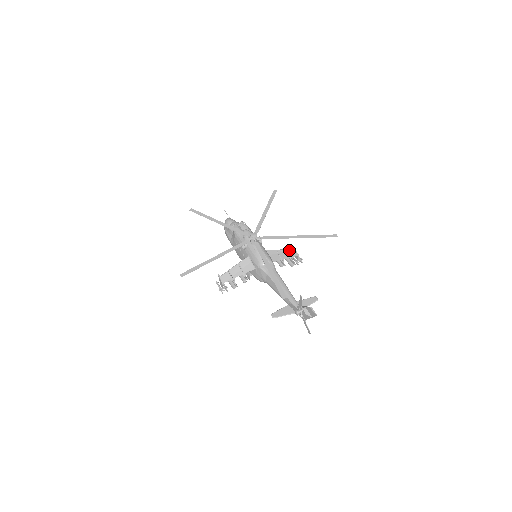
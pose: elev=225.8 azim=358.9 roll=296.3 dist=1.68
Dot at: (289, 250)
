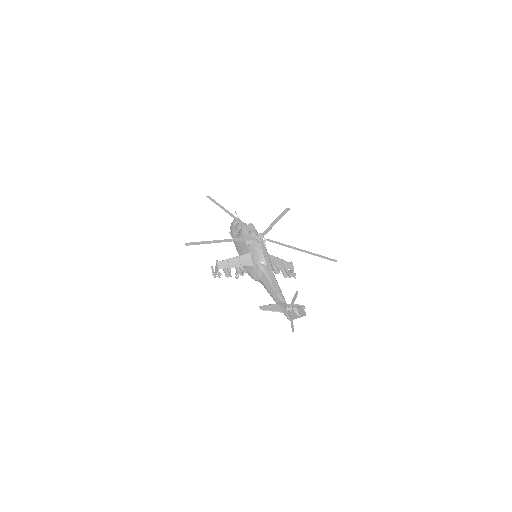
Dot at: (287, 262)
